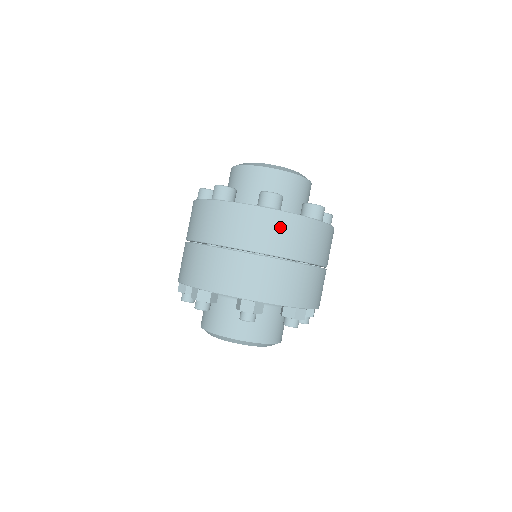
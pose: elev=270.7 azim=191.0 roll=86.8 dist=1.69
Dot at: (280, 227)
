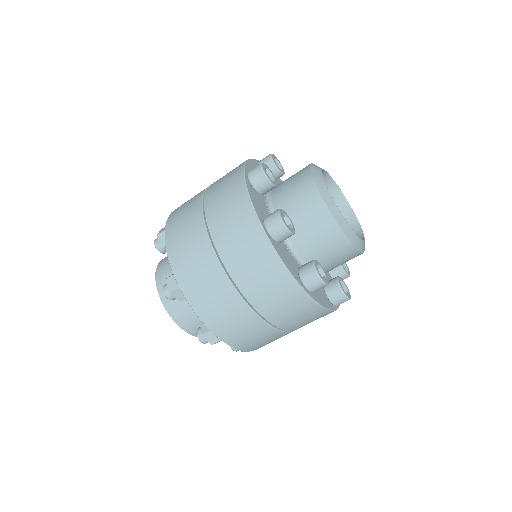
Dot at: (256, 255)
